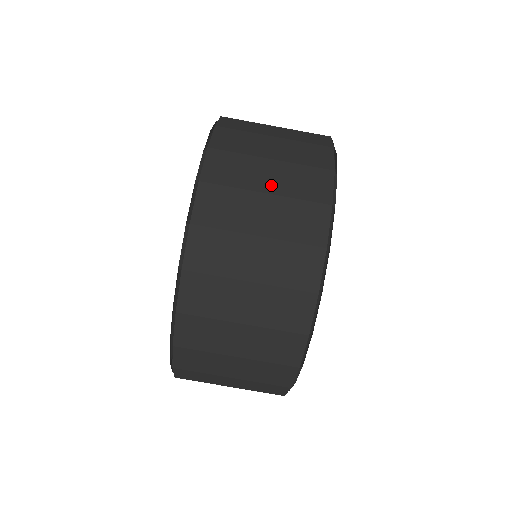
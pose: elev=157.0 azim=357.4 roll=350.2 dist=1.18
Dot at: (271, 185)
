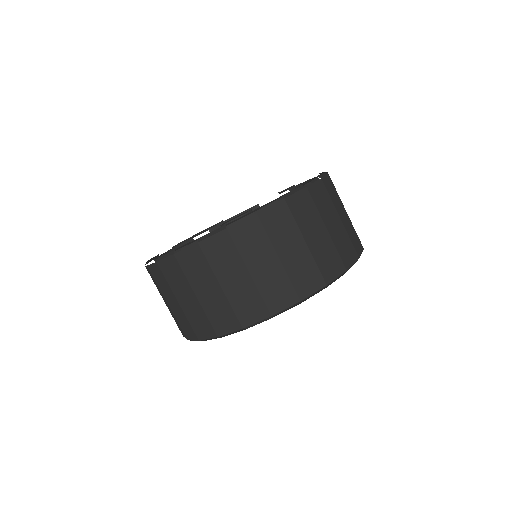
Dot at: (229, 285)
